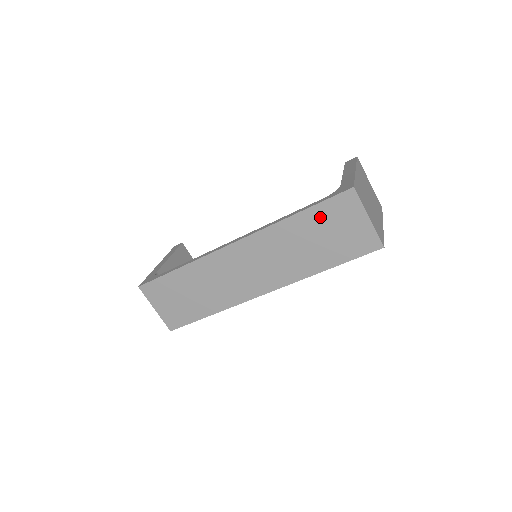
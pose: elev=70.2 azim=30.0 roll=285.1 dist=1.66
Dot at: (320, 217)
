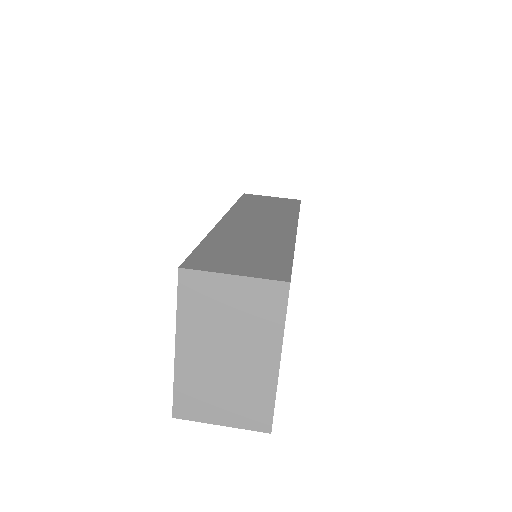
Dot at: (250, 201)
